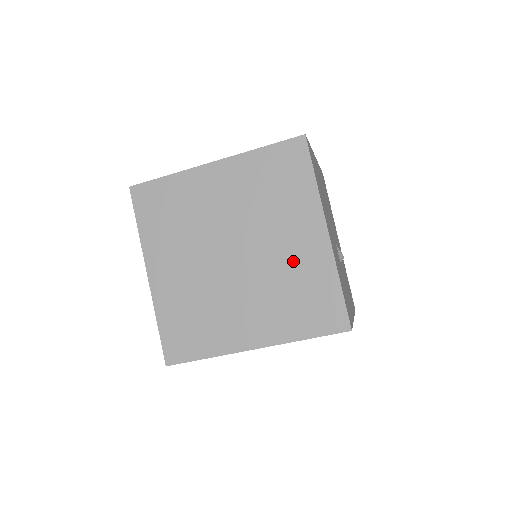
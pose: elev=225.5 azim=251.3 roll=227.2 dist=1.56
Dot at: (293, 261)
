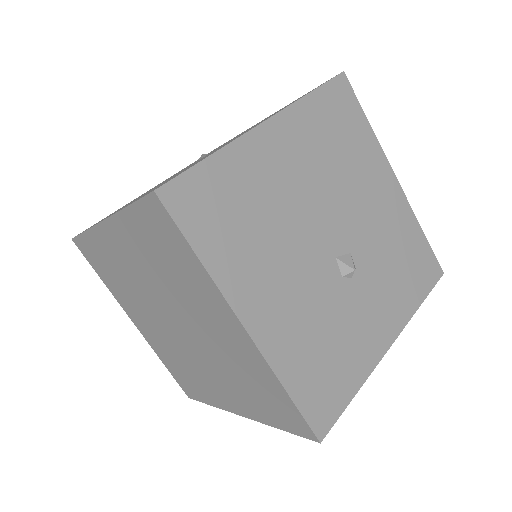
Dot at: (228, 350)
